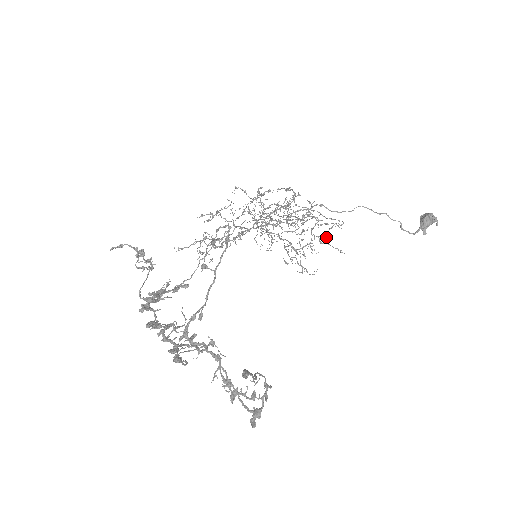
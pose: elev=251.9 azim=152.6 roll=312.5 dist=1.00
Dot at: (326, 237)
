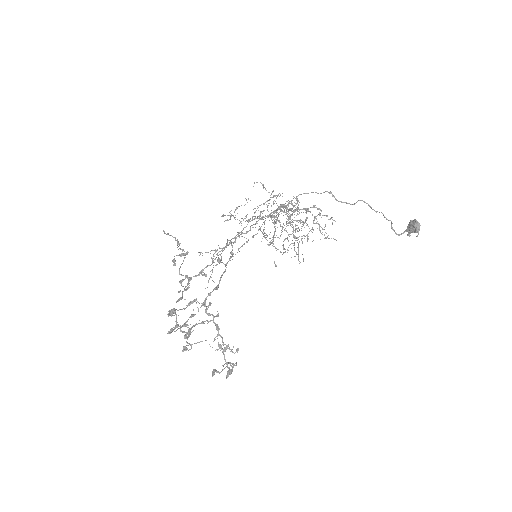
Dot at: occluded
